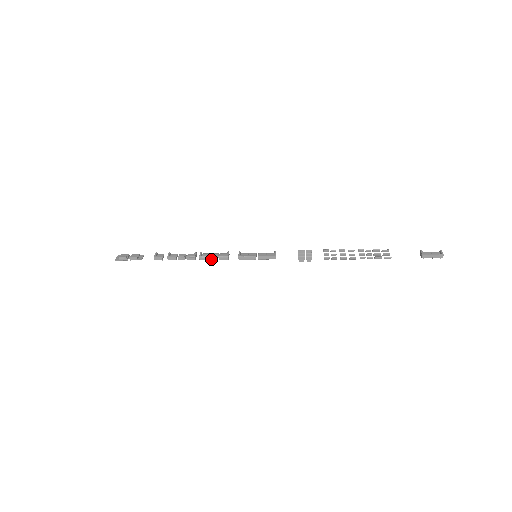
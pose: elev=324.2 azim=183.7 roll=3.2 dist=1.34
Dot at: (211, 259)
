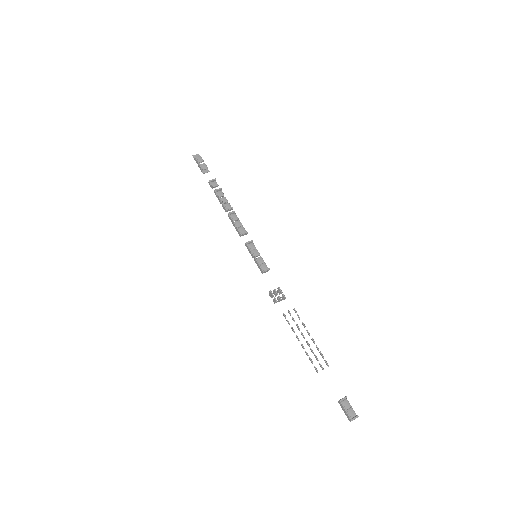
Dot at: (233, 223)
